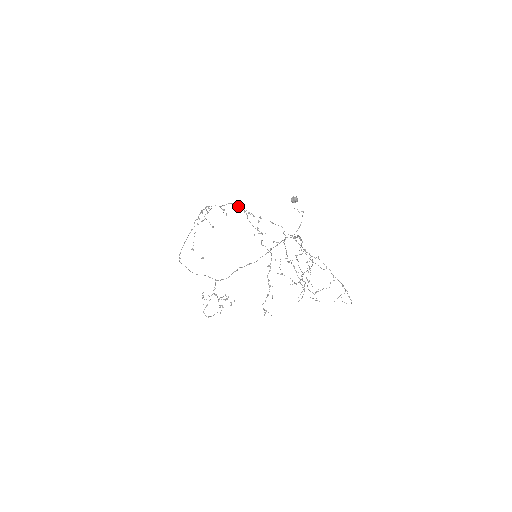
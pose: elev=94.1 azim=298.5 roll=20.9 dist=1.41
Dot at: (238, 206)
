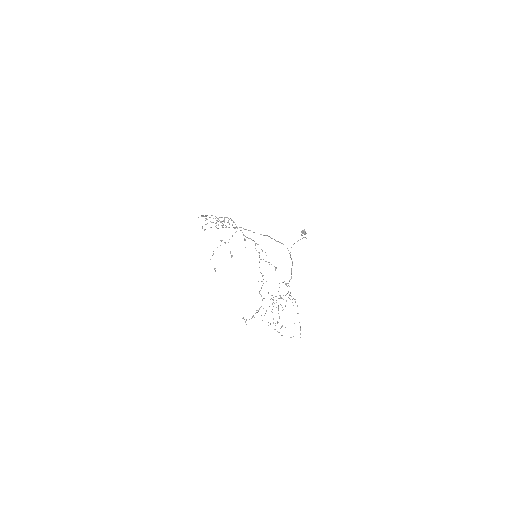
Dot at: occluded
